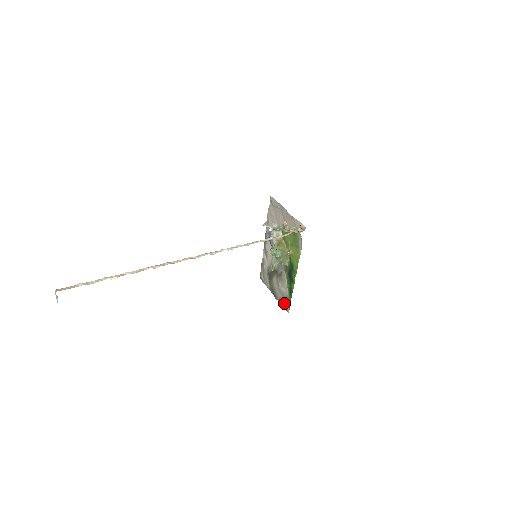
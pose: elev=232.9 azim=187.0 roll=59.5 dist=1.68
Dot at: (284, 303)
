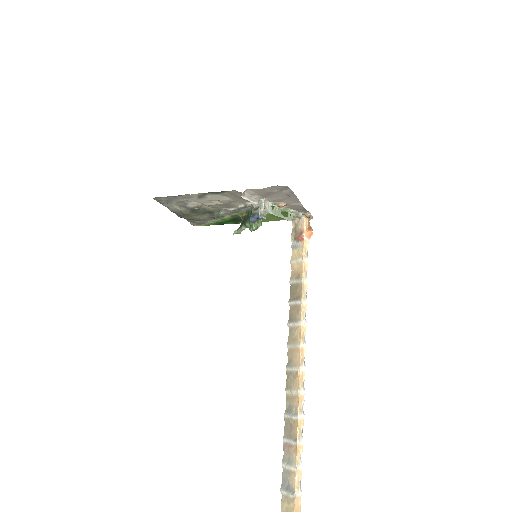
Dot at: (192, 221)
